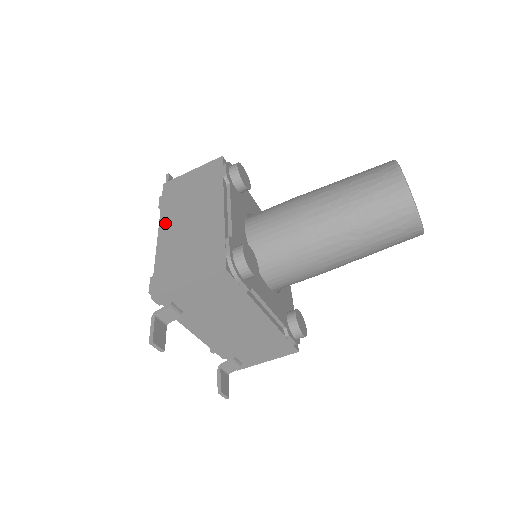
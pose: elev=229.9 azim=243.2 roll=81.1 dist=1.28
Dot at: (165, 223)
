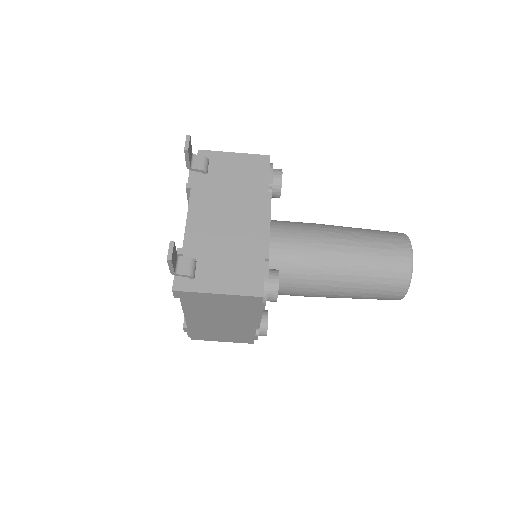
Dot at: occluded
